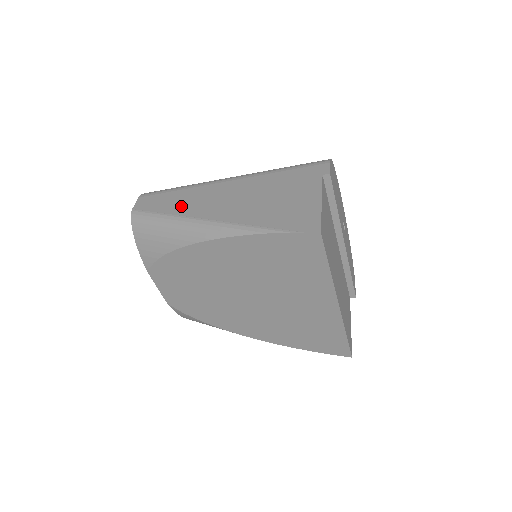
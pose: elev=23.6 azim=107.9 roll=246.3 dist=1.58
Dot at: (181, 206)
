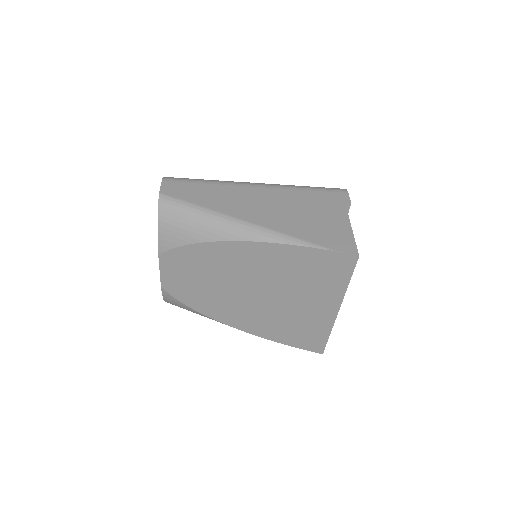
Dot at: (216, 202)
